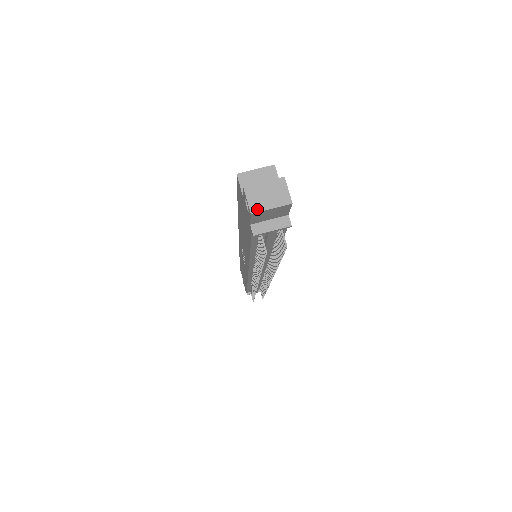
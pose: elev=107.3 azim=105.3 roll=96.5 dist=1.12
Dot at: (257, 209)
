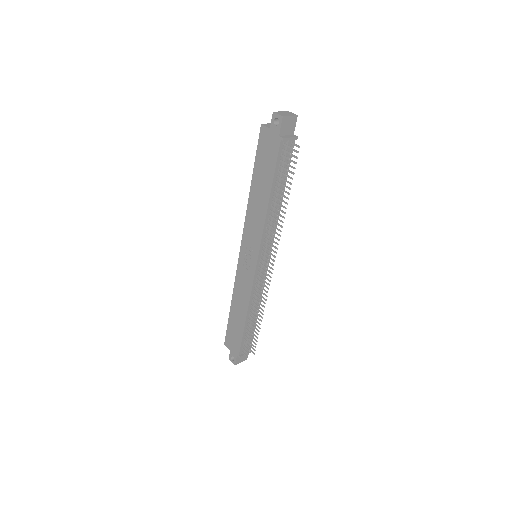
Dot at: (284, 115)
